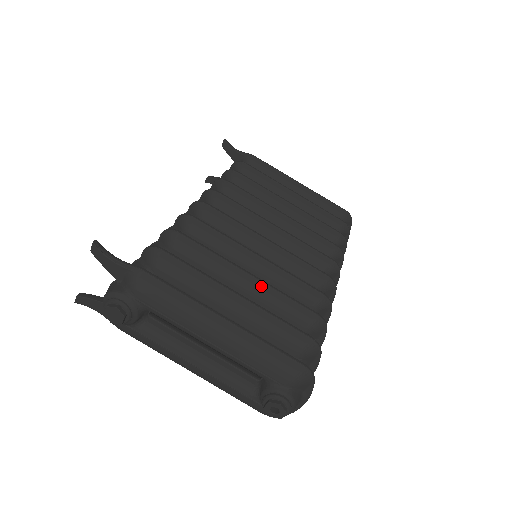
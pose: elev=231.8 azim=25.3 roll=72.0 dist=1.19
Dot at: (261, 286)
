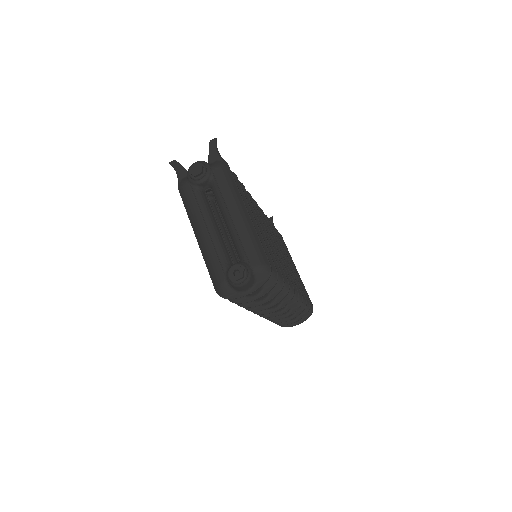
Dot at: (265, 239)
